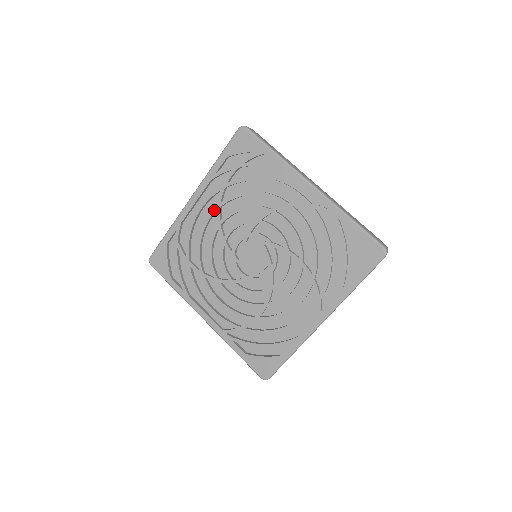
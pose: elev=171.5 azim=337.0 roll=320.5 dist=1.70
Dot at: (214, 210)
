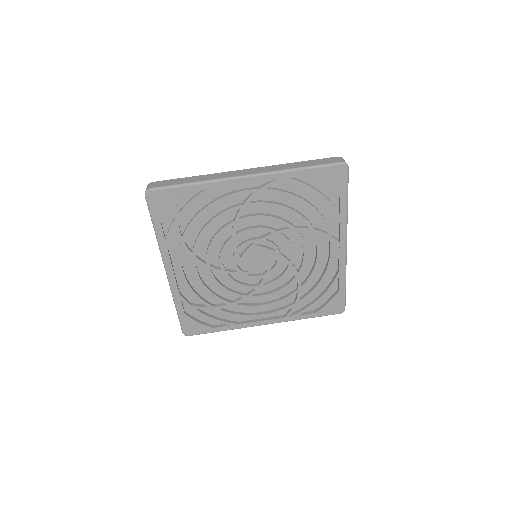
Dot at: (193, 263)
